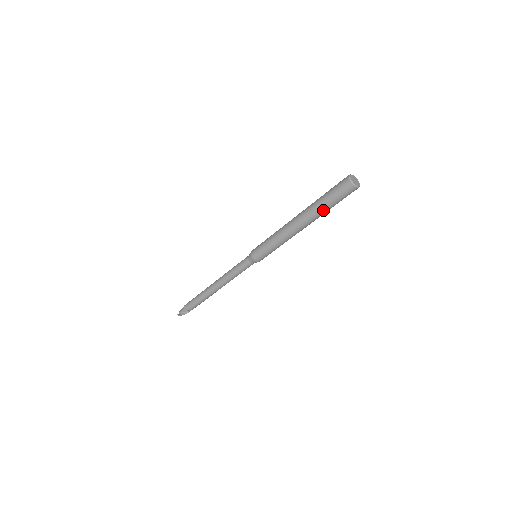
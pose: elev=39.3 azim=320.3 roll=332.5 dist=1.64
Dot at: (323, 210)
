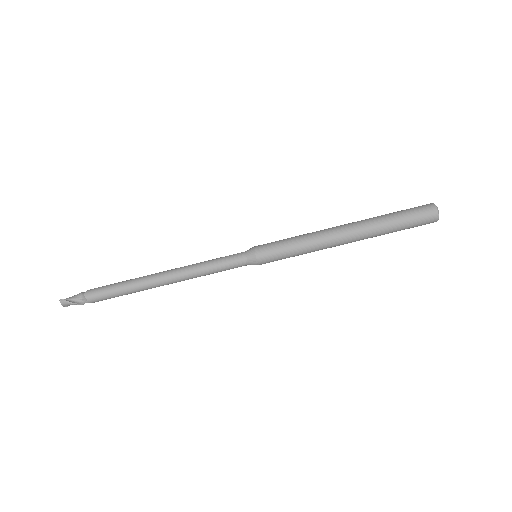
Dot at: (387, 226)
